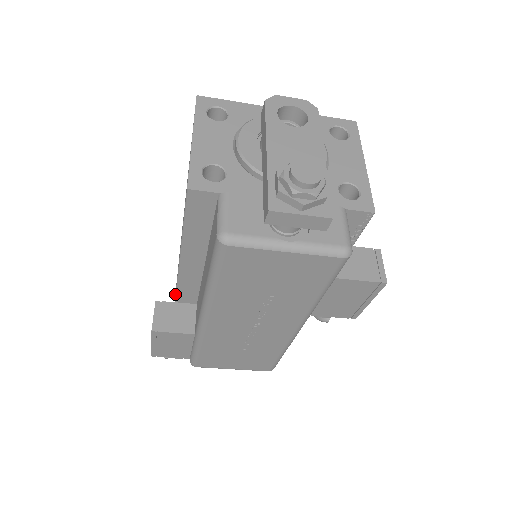
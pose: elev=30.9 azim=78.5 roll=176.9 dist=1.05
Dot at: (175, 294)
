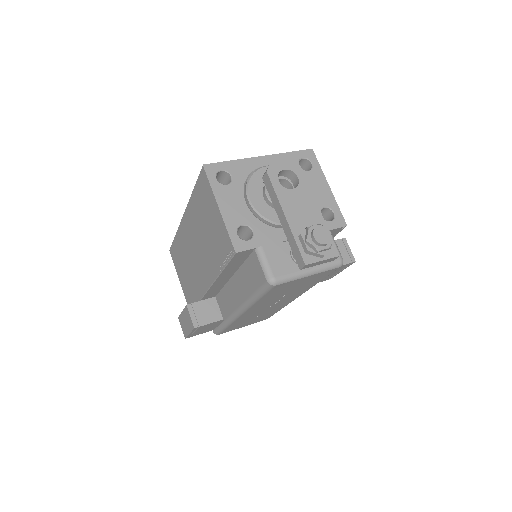
Dot at: (201, 297)
